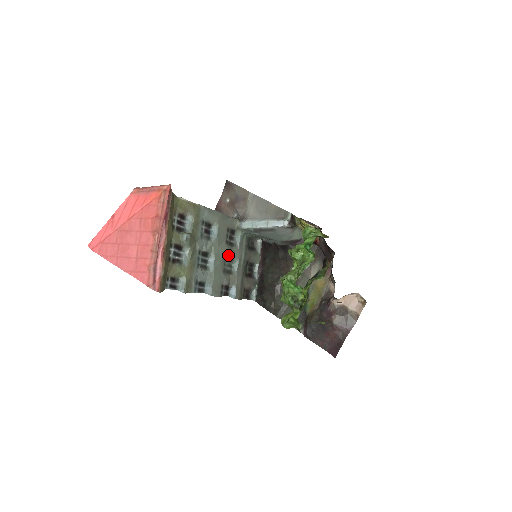
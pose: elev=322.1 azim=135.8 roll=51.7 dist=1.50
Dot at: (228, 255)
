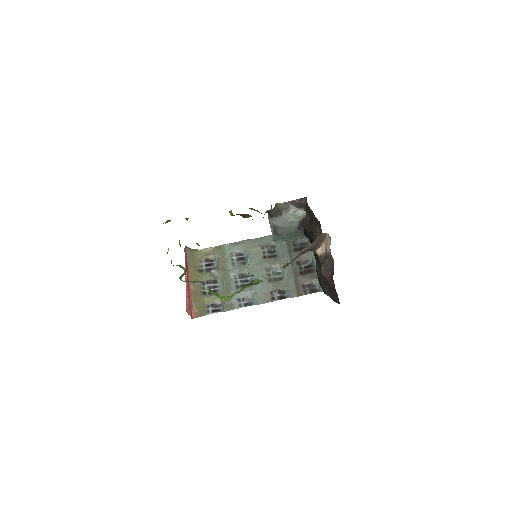
Dot at: (269, 266)
